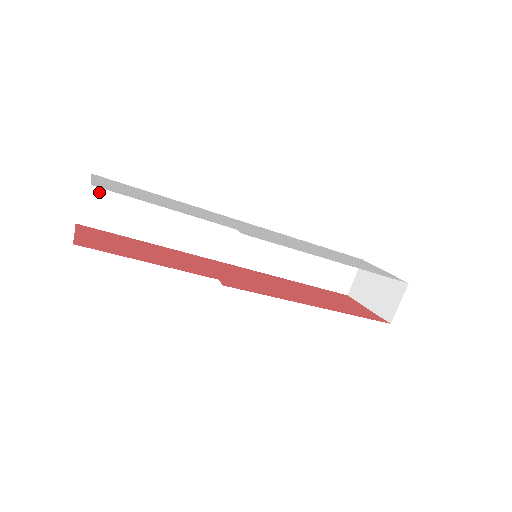
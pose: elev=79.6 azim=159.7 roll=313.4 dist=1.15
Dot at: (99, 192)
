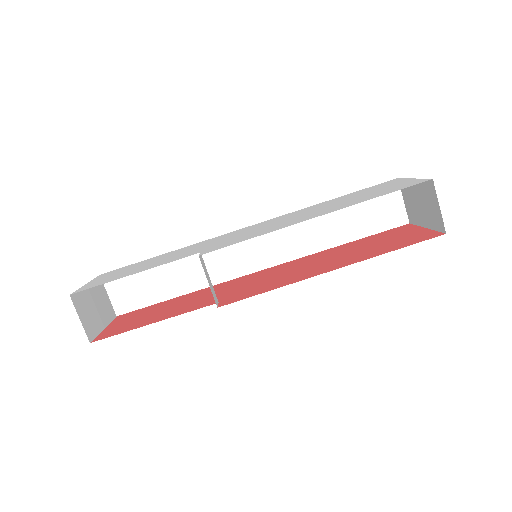
Dot at: (115, 284)
